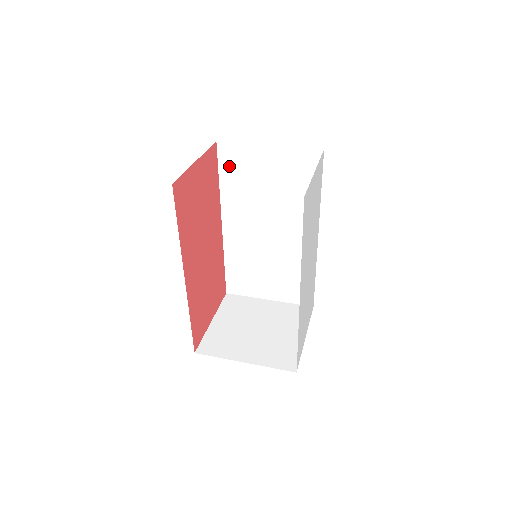
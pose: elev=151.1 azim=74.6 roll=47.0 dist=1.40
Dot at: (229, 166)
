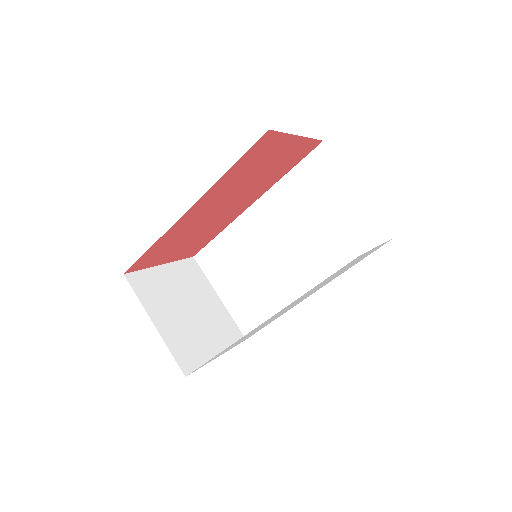
Dot at: (310, 169)
